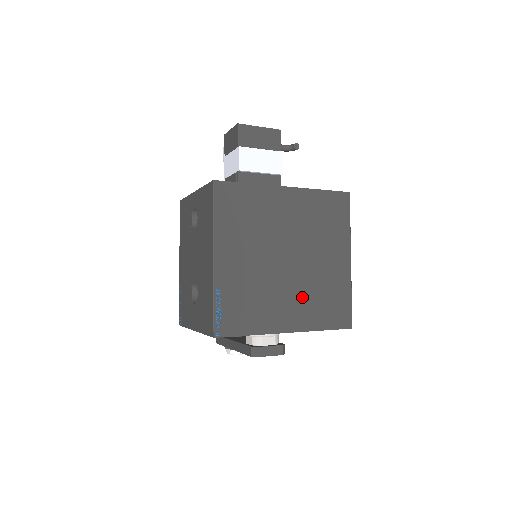
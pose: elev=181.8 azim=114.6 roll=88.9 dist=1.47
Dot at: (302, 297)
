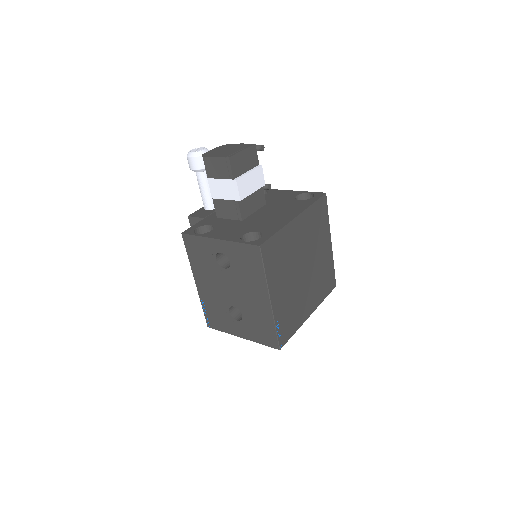
Dot at: (313, 287)
